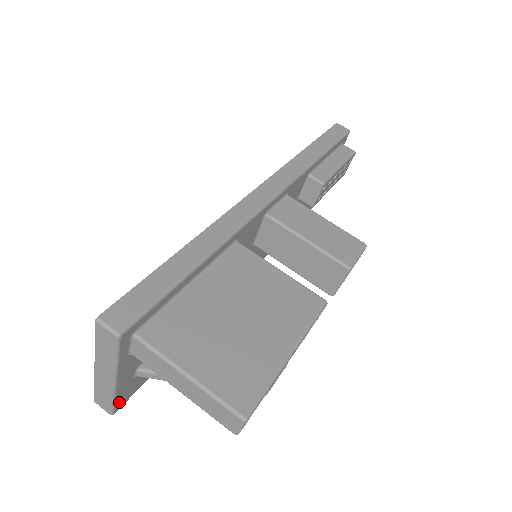
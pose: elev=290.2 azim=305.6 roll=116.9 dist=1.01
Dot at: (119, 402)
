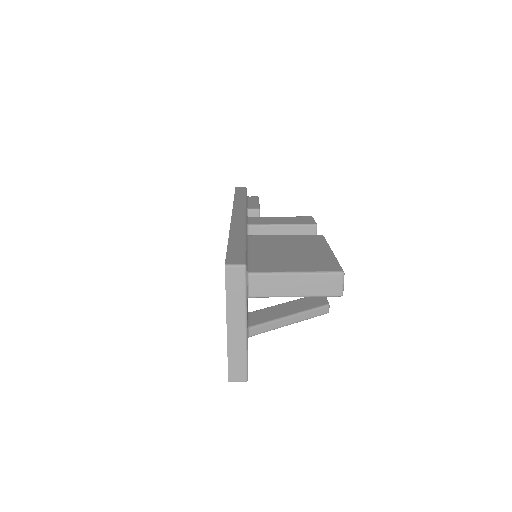
Dot at: occluded
